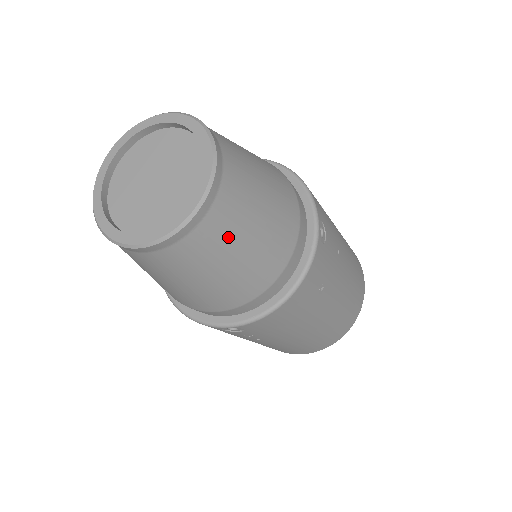
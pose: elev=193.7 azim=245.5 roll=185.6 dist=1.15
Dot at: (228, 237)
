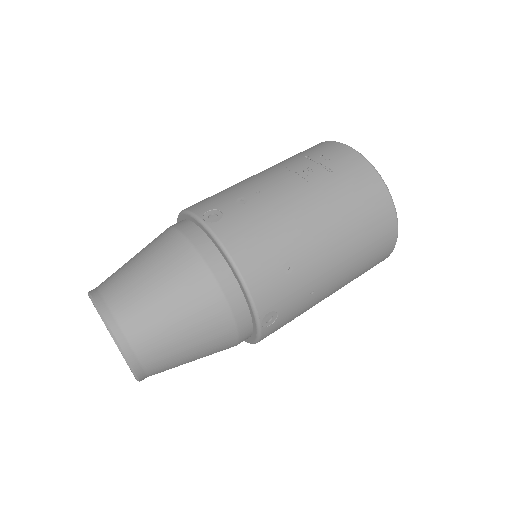
Dot at: occluded
